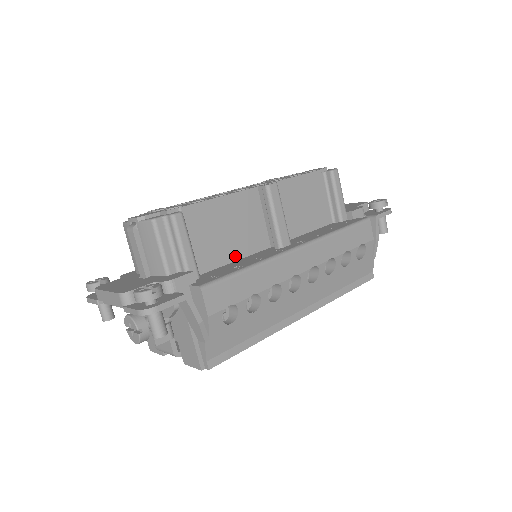
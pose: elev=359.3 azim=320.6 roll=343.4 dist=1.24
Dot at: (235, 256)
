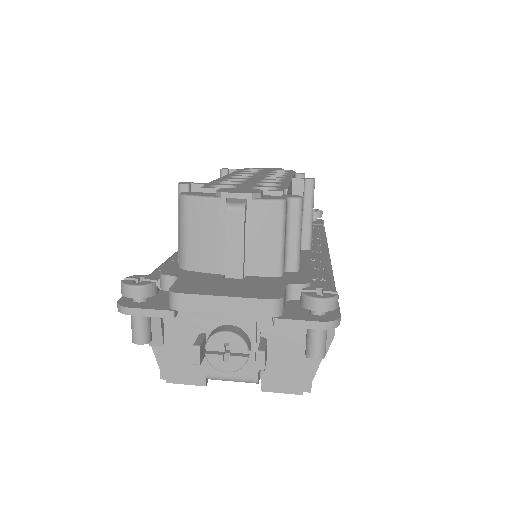
Dot at: occluded
